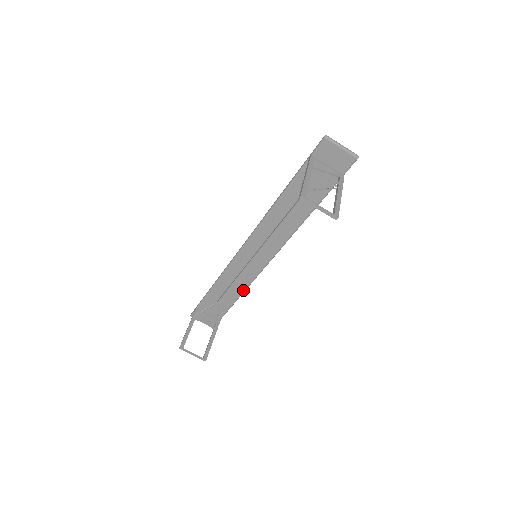
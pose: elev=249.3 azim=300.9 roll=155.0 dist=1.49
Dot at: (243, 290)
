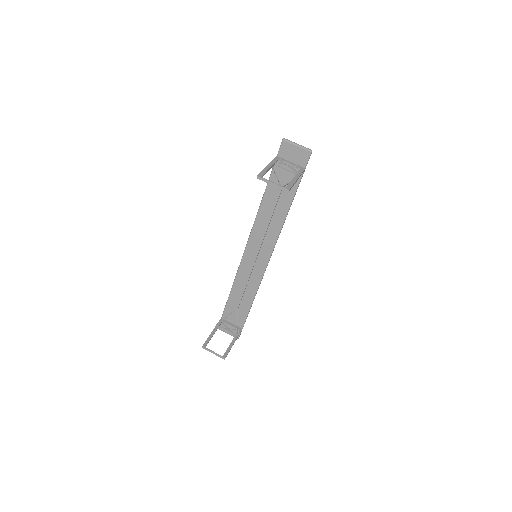
Dot at: (254, 294)
